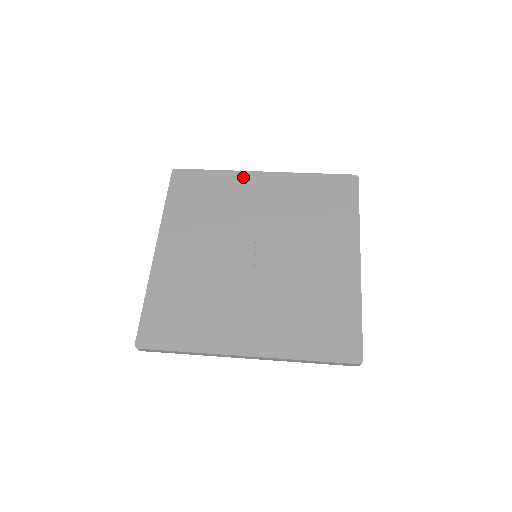
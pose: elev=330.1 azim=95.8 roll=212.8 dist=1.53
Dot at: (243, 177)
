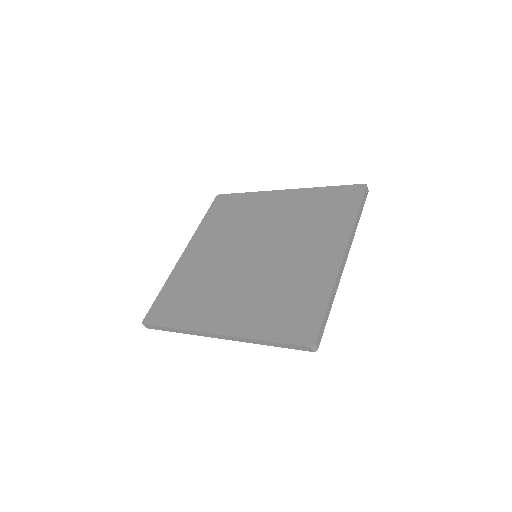
Dot at: (267, 195)
